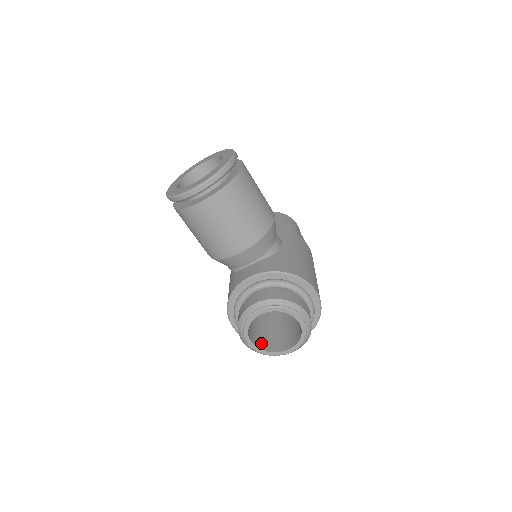
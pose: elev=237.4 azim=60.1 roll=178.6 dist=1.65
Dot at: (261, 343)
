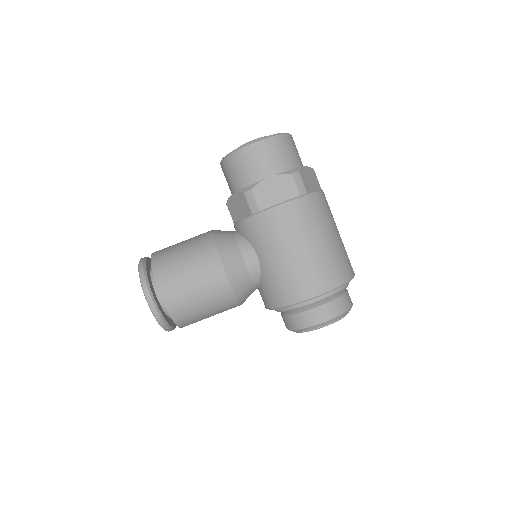
Dot at: occluded
